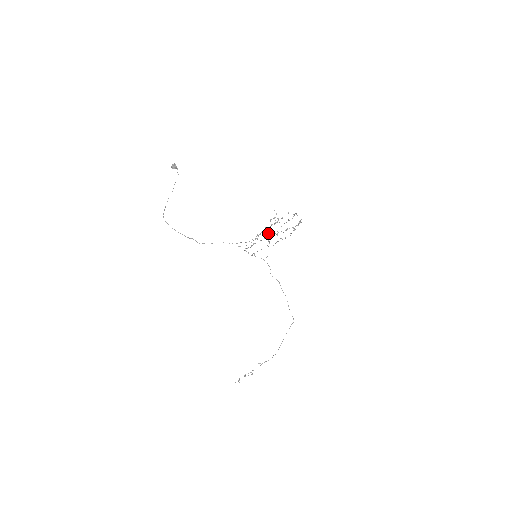
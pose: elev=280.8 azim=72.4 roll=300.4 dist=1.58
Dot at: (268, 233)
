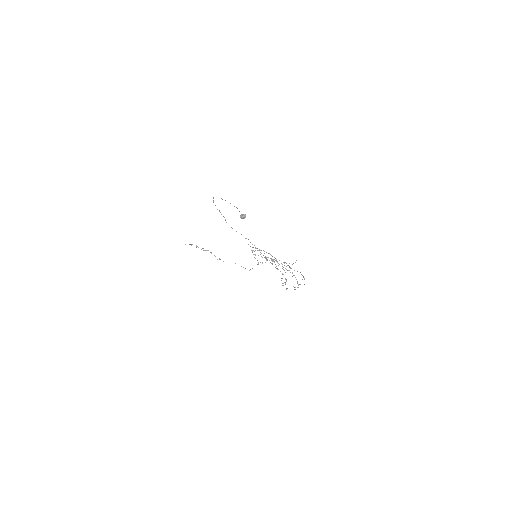
Dot at: (275, 264)
